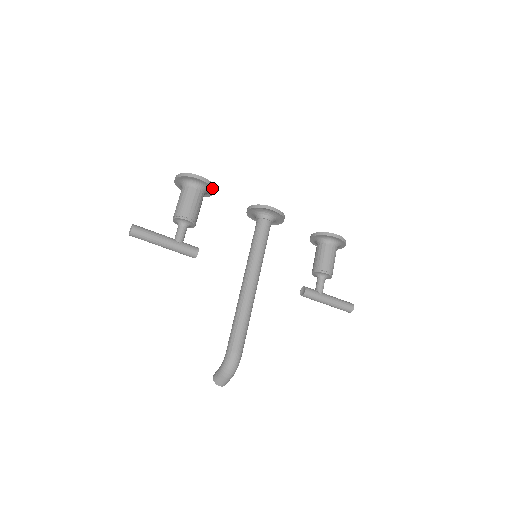
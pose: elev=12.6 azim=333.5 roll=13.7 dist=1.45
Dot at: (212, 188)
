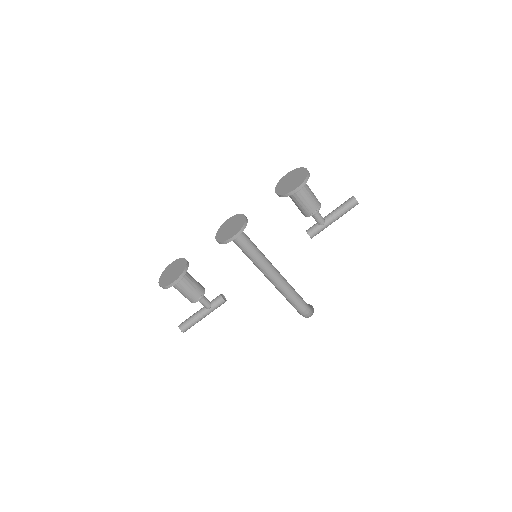
Dot at: (185, 273)
